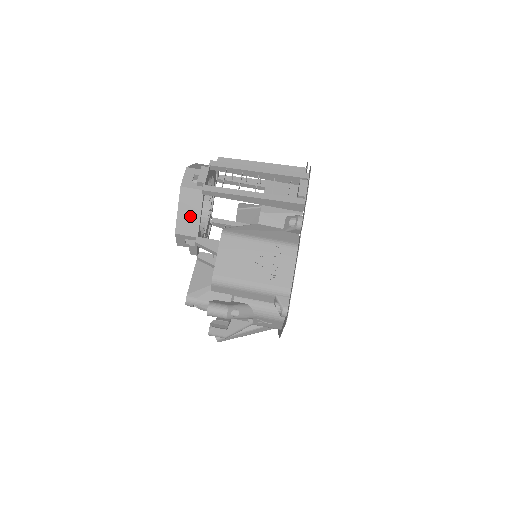
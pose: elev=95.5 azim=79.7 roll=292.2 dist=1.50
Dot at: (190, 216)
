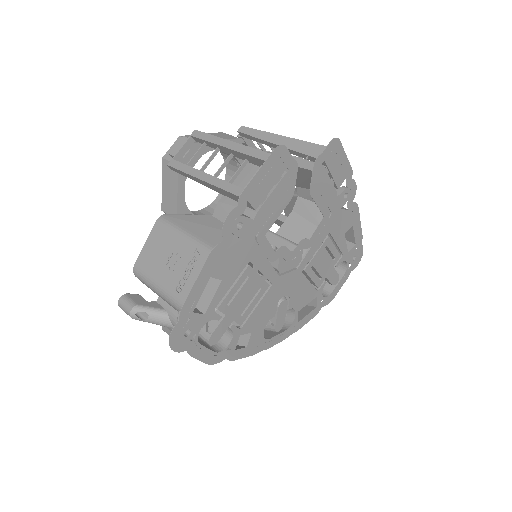
Dot at: (170, 193)
